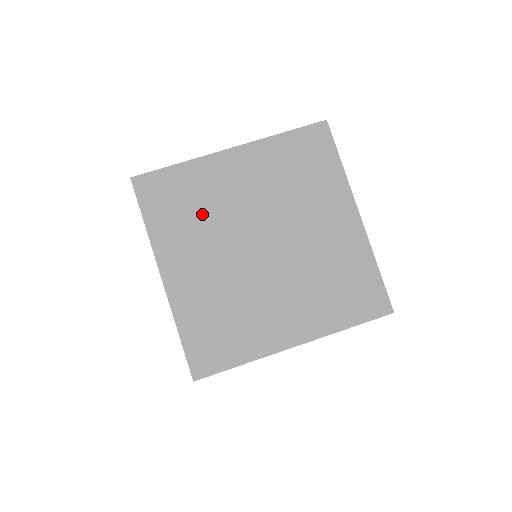
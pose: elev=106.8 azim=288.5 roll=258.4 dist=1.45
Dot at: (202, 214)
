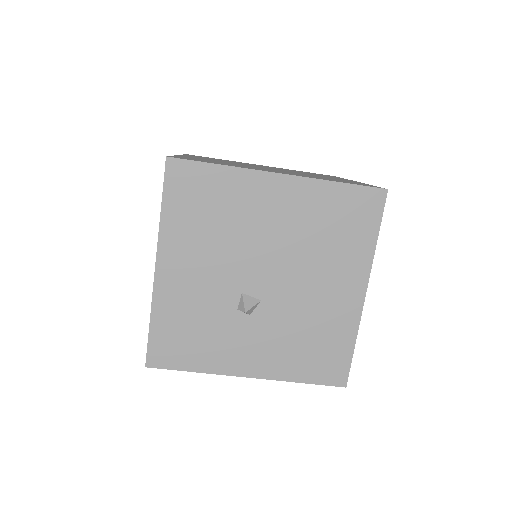
Dot at: occluded
